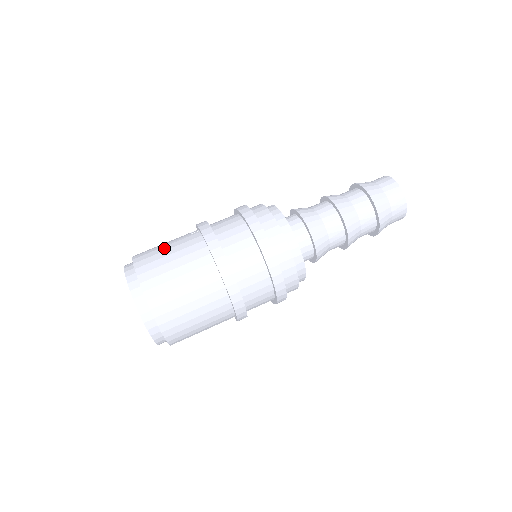
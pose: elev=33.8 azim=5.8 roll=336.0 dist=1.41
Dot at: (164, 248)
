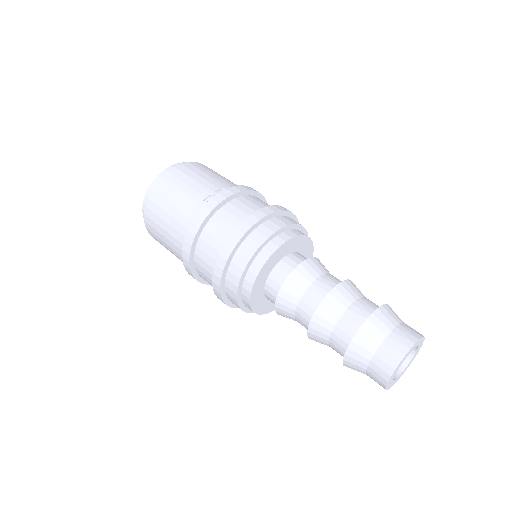
Dot at: (178, 193)
